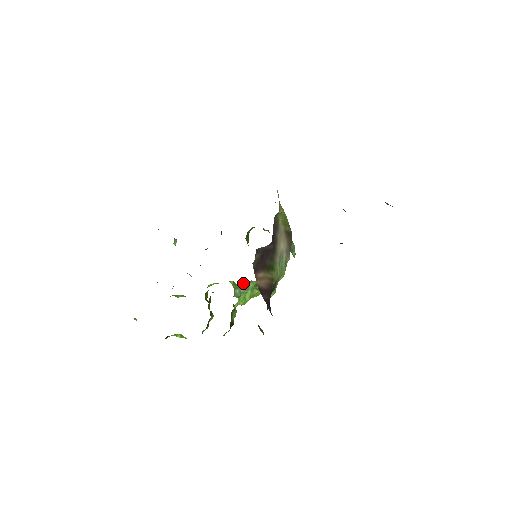
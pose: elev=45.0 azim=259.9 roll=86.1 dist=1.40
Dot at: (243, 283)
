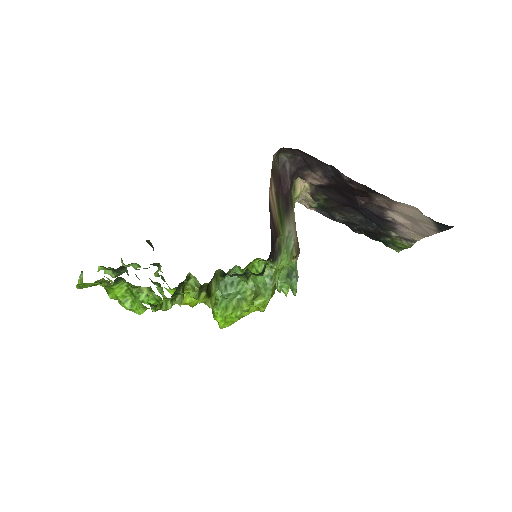
Dot at: (233, 276)
